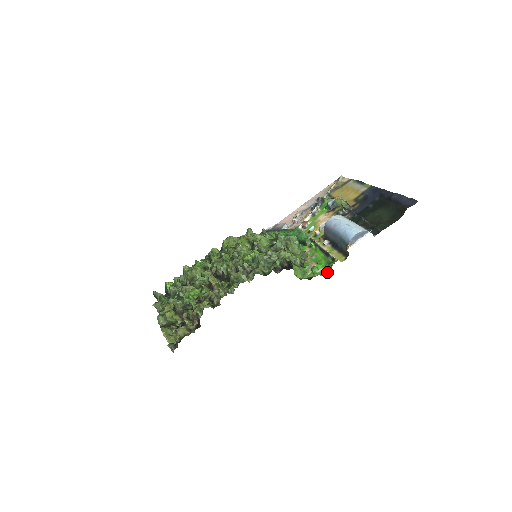
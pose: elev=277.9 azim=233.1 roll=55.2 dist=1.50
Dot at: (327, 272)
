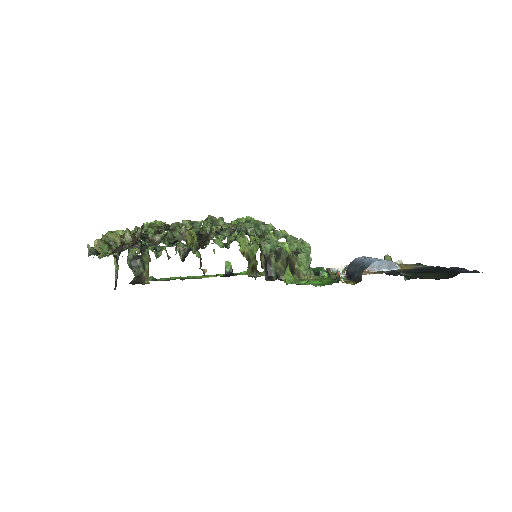
Dot at: (323, 285)
